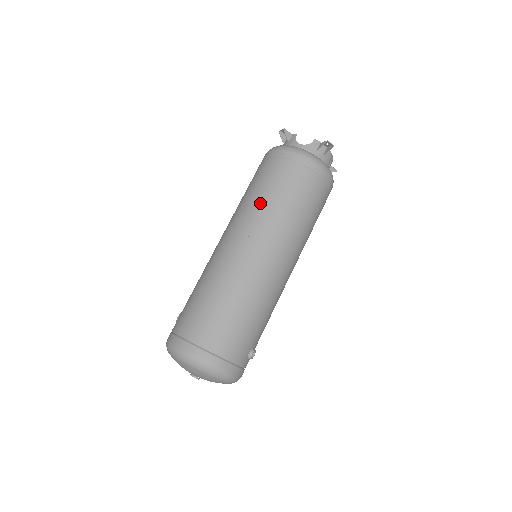
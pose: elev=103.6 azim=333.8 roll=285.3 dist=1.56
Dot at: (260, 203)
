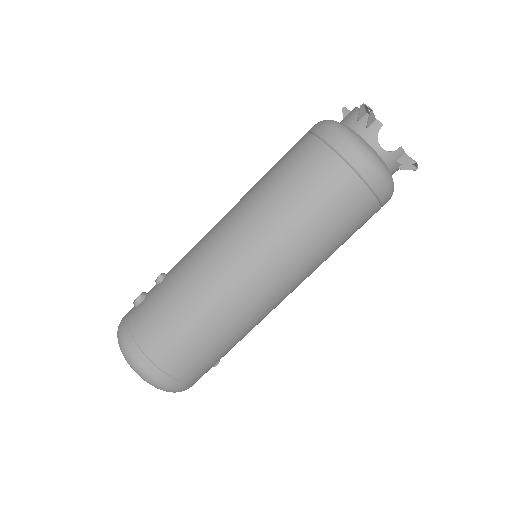
Dot at: (297, 226)
